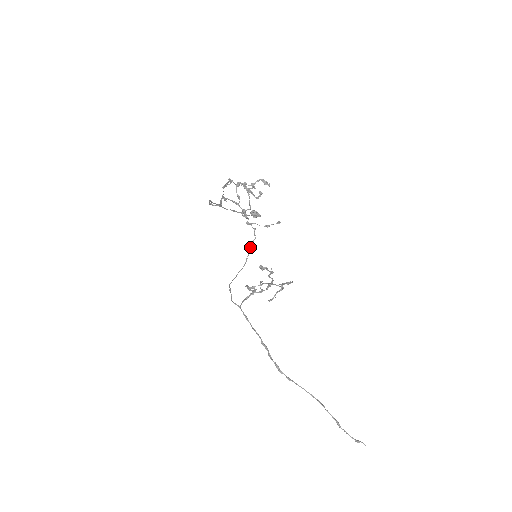
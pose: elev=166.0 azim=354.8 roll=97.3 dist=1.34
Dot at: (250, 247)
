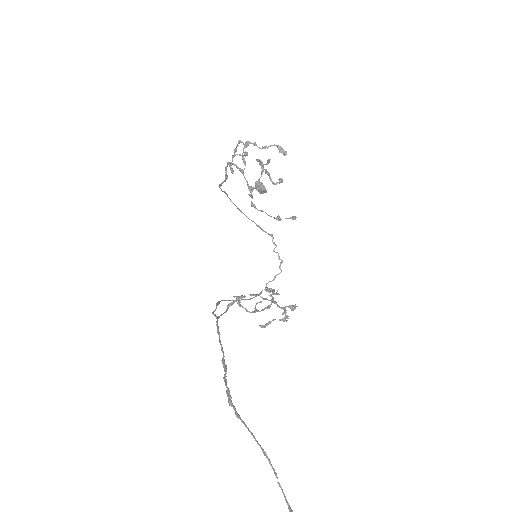
Dot at: occluded
